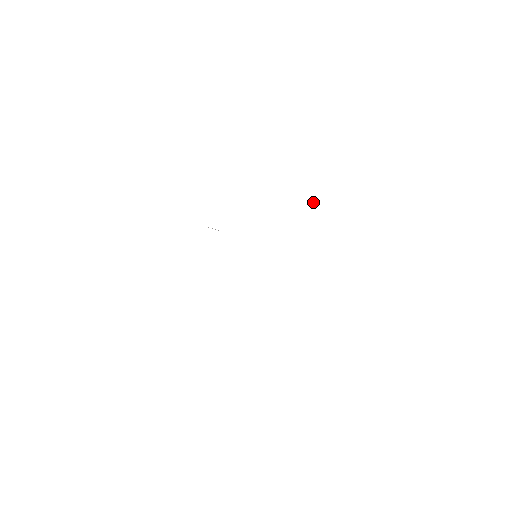
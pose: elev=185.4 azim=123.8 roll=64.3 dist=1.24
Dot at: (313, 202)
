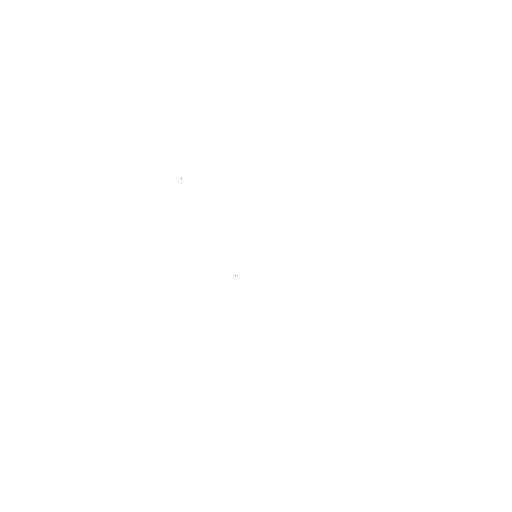
Dot at: occluded
